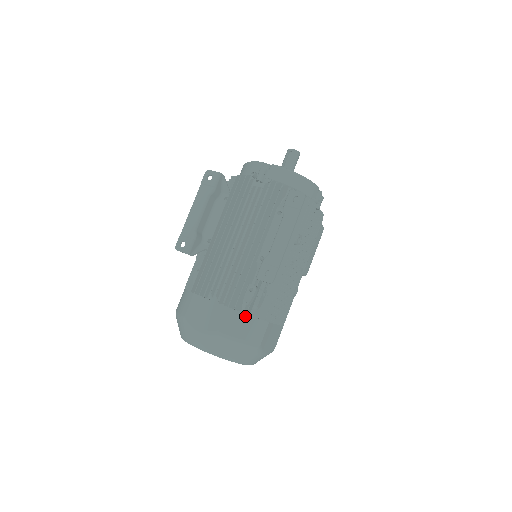
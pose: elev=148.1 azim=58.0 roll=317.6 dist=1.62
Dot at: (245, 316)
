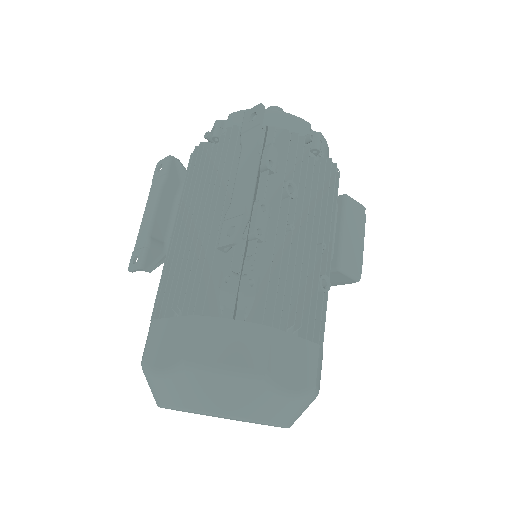
Dot at: (222, 322)
